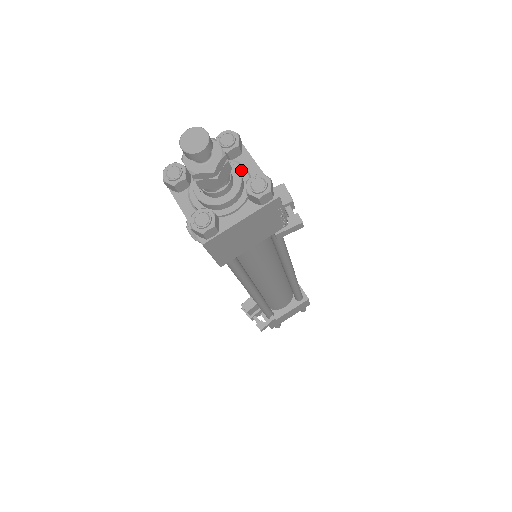
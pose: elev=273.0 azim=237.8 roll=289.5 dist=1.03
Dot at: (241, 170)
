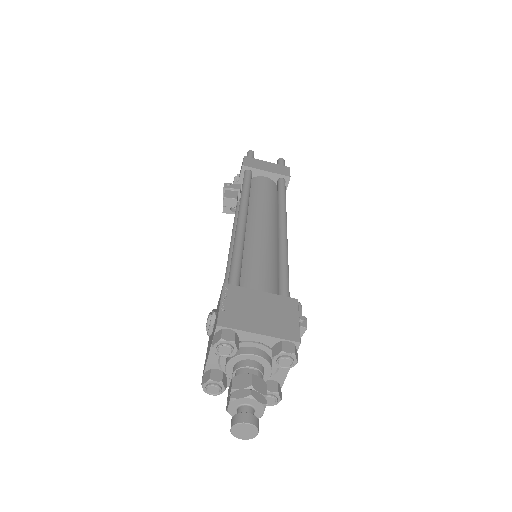
Dot at: (275, 366)
